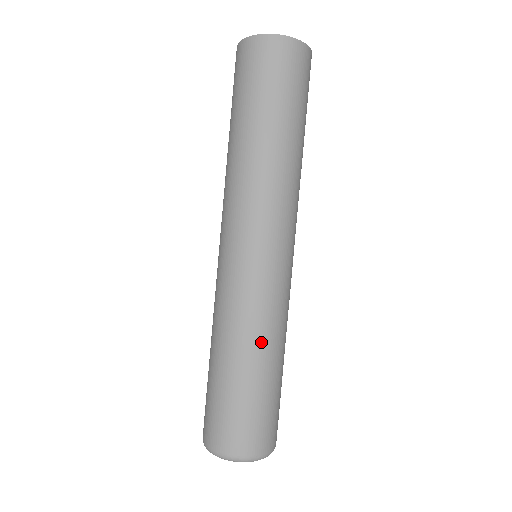
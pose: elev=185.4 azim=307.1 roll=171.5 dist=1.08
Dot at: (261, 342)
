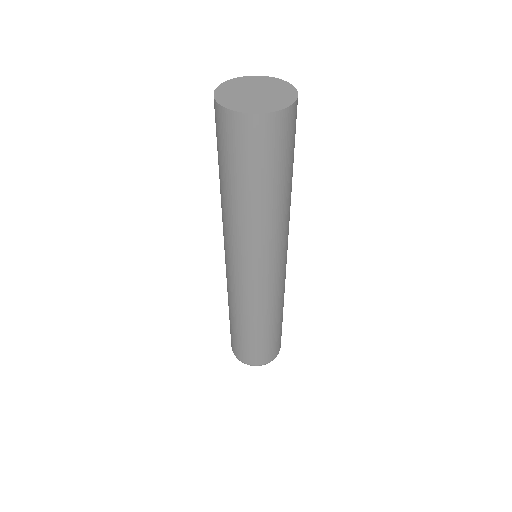
Dot at: (247, 319)
